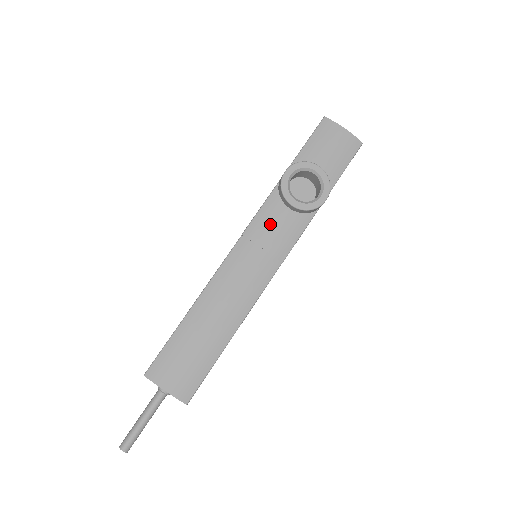
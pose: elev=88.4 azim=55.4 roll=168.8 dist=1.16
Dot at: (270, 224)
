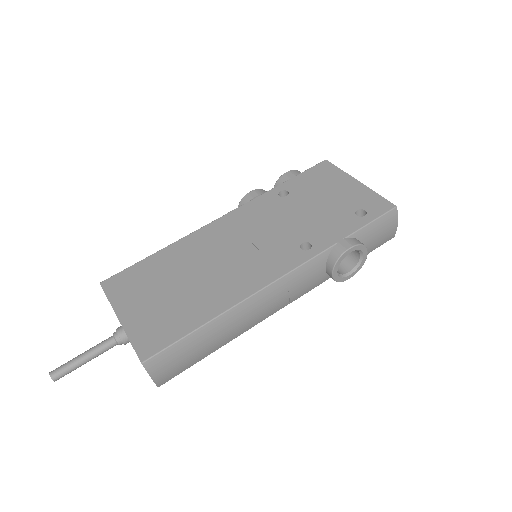
Dot at: (307, 276)
